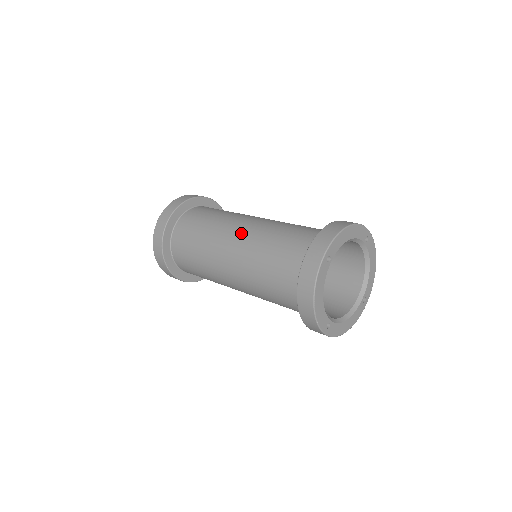
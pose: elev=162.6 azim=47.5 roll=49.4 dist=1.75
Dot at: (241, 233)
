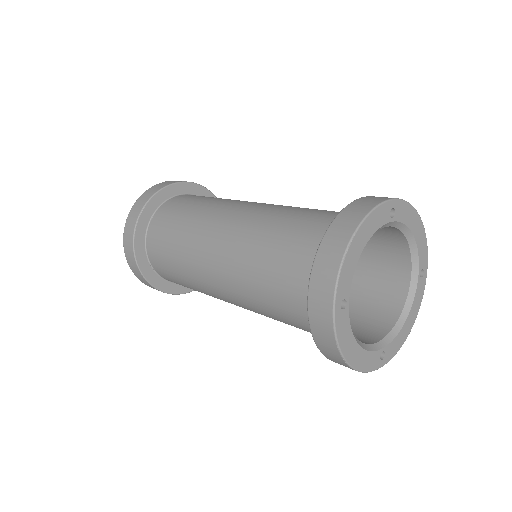
Dot at: occluded
